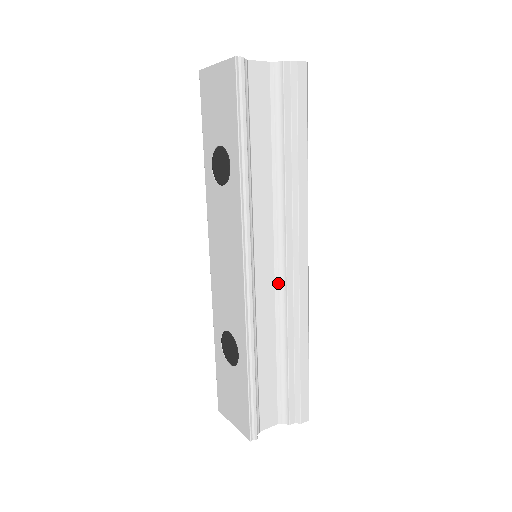
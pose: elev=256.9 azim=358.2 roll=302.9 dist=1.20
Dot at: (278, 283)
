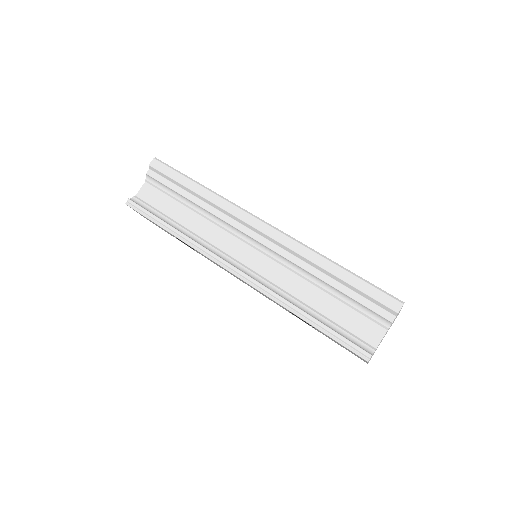
Dot at: (269, 255)
